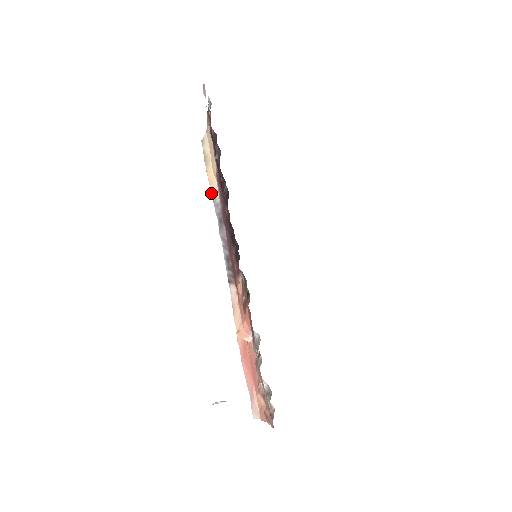
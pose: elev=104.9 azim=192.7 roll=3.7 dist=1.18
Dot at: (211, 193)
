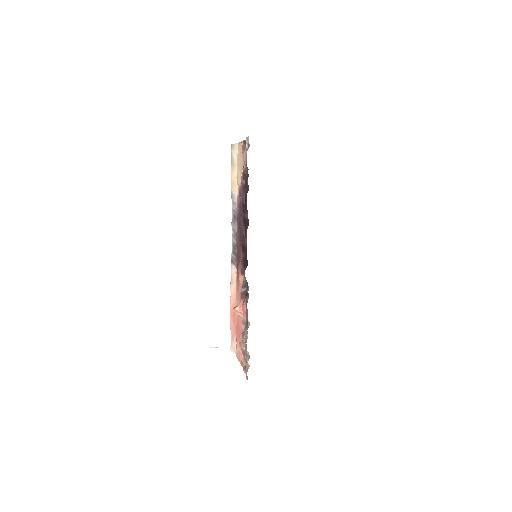
Dot at: (231, 191)
